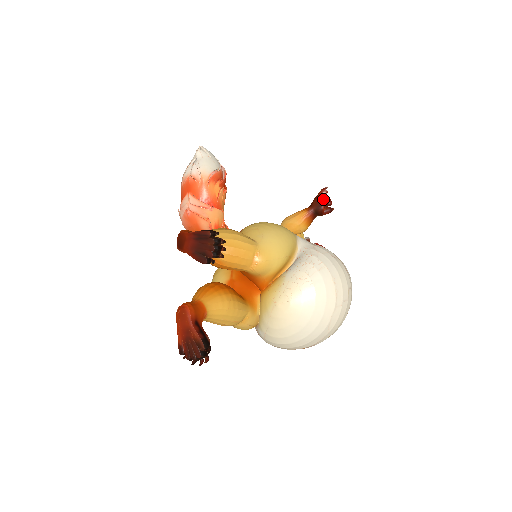
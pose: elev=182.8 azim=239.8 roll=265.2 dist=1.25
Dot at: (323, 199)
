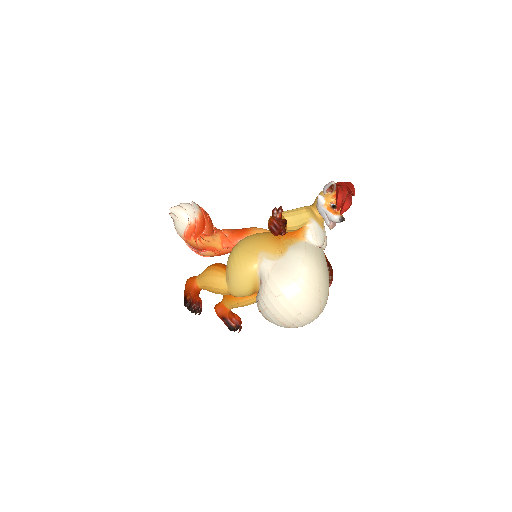
Dot at: (271, 228)
